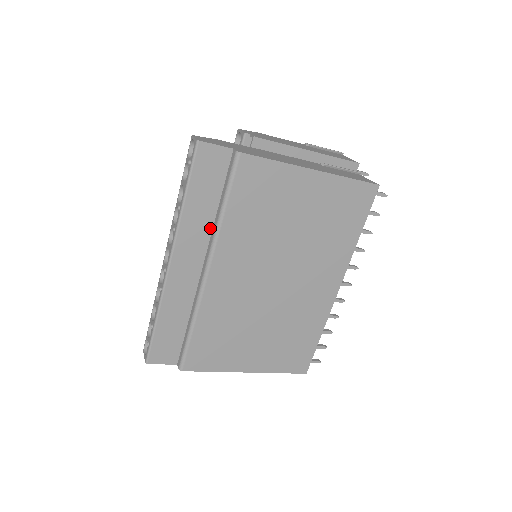
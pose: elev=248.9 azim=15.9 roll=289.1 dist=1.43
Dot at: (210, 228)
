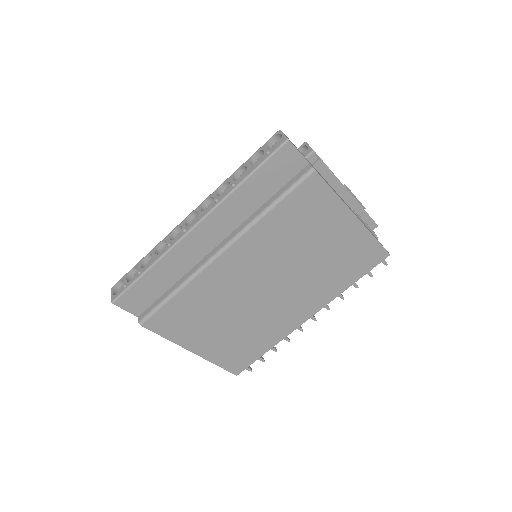
Dot at: (247, 216)
